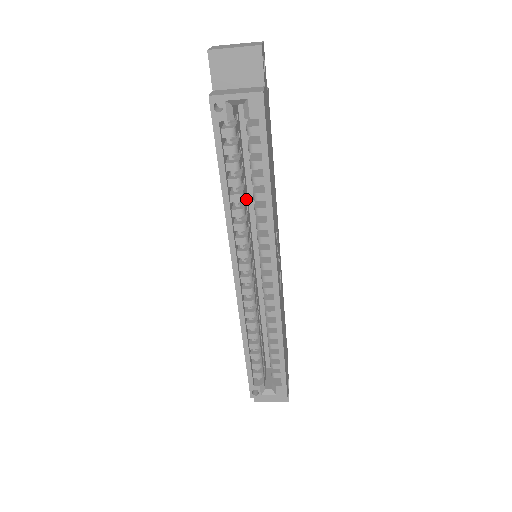
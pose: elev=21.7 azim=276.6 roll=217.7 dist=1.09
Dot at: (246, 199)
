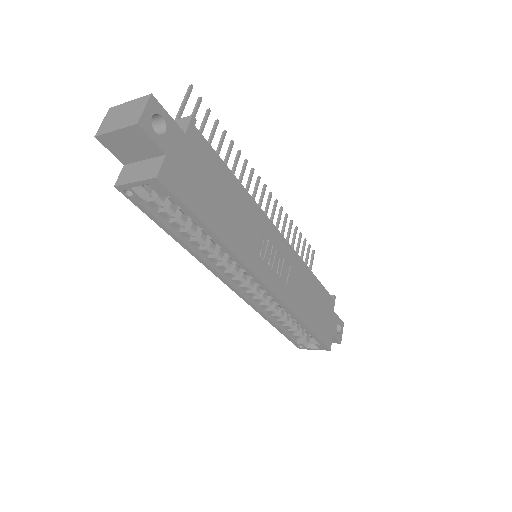
Dot at: occluded
